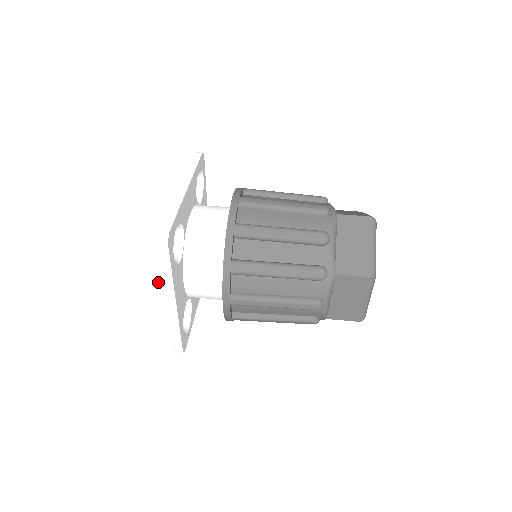
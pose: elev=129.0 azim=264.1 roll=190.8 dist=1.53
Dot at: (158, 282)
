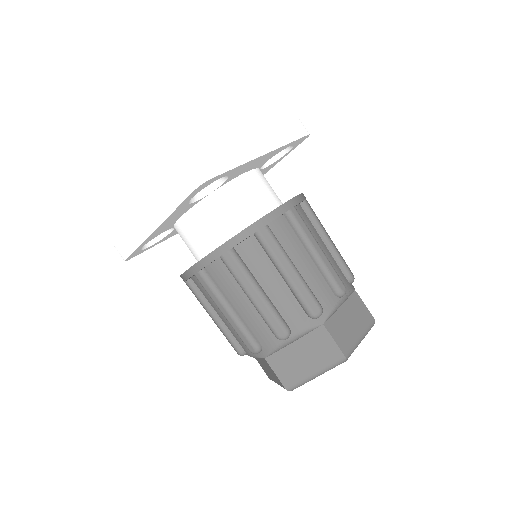
Dot at: occluded
